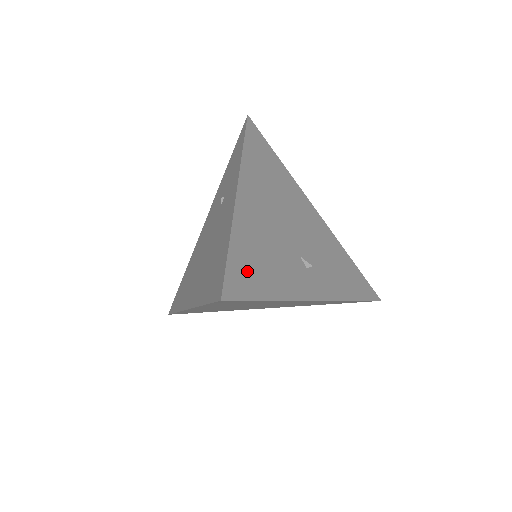
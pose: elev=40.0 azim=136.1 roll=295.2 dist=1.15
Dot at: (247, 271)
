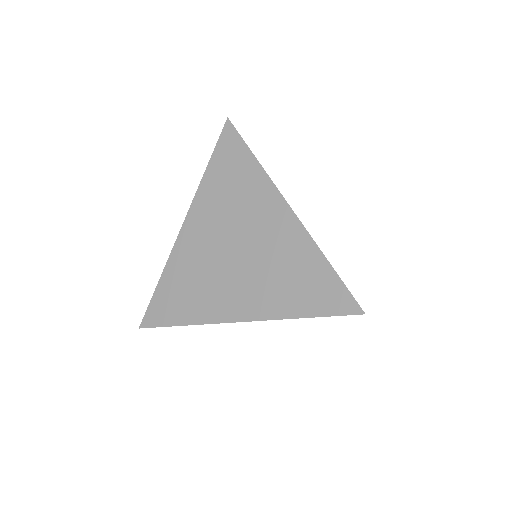
Dot at: occluded
